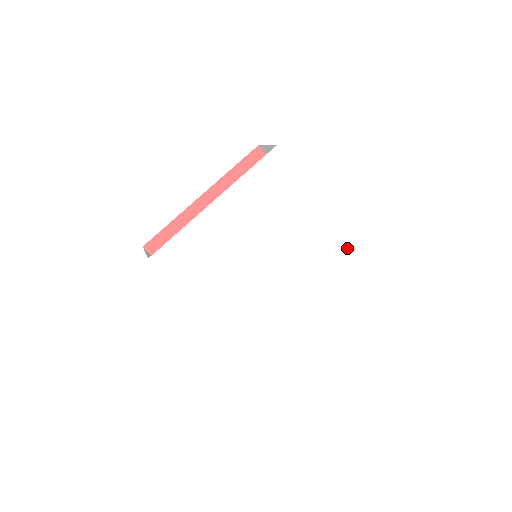
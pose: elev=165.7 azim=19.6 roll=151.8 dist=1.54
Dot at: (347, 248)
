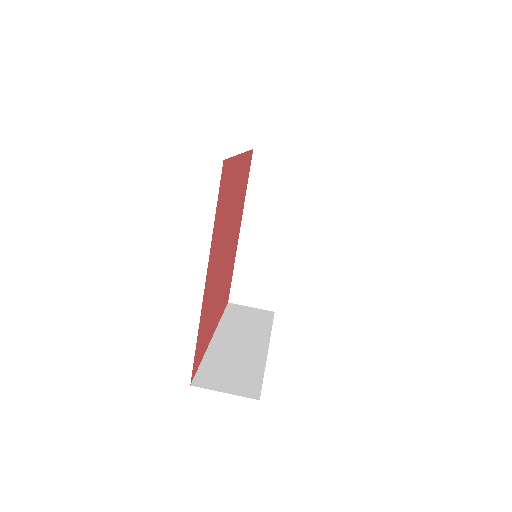
Dot at: occluded
